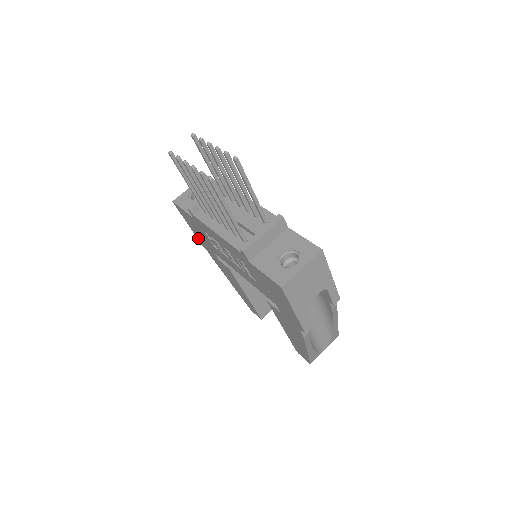
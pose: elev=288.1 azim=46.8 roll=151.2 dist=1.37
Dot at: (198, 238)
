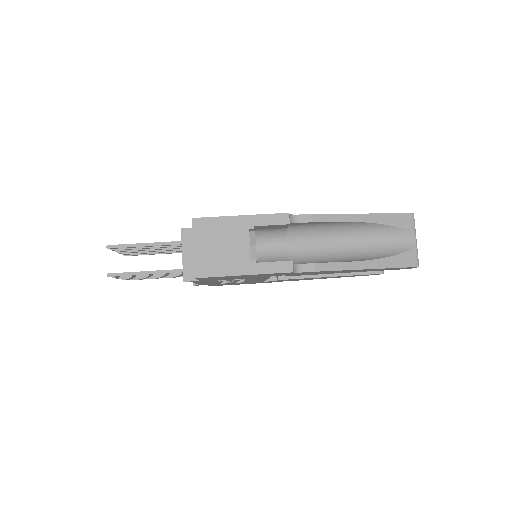
Dot at: occluded
